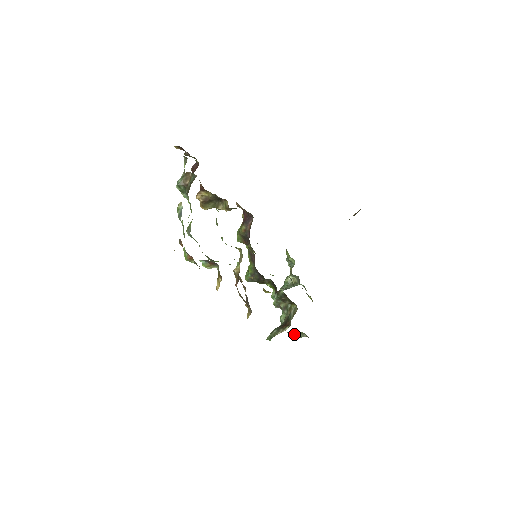
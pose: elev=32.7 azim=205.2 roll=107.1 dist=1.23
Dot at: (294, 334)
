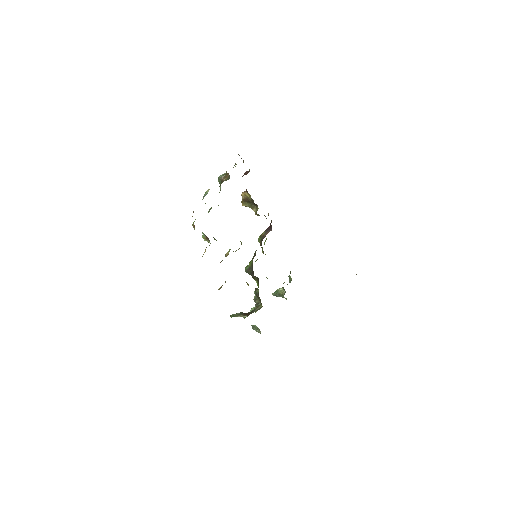
Dot at: (254, 326)
